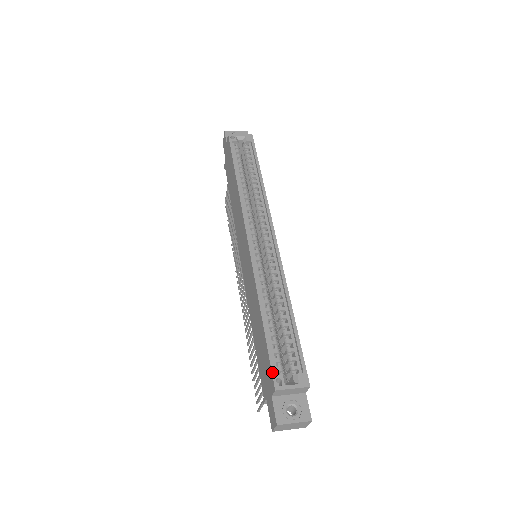
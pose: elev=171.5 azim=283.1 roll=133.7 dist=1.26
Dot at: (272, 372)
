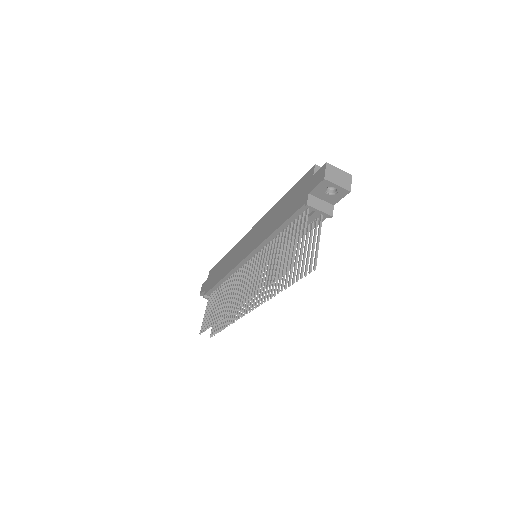
Dot at: (307, 172)
